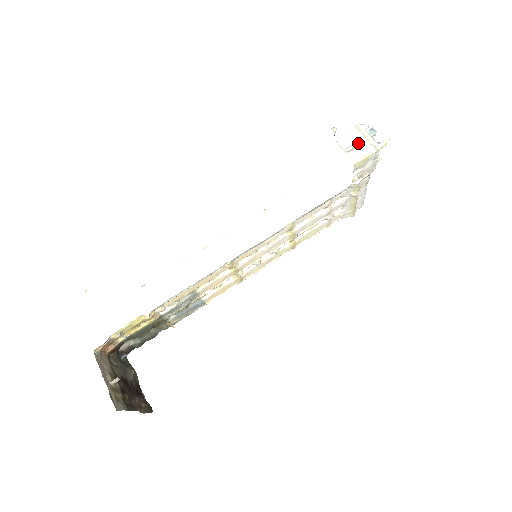
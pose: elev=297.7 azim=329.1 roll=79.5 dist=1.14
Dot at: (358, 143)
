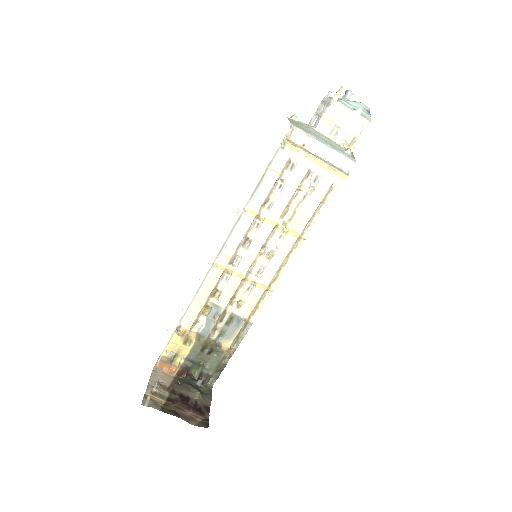
Dot at: (321, 112)
